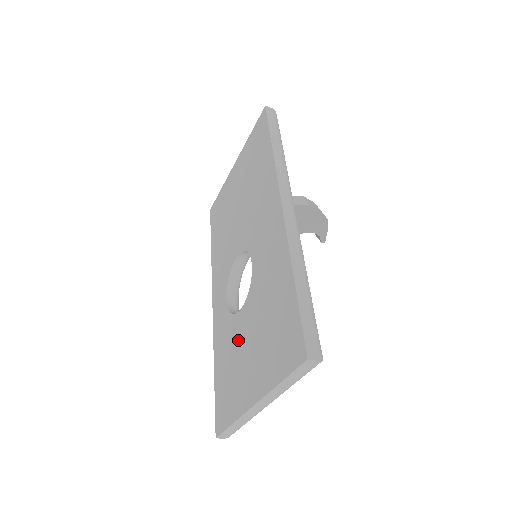
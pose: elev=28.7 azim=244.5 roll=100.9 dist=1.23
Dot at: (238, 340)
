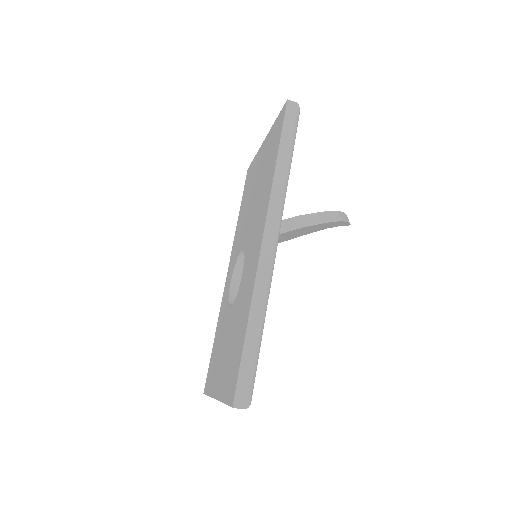
Dot at: (224, 332)
